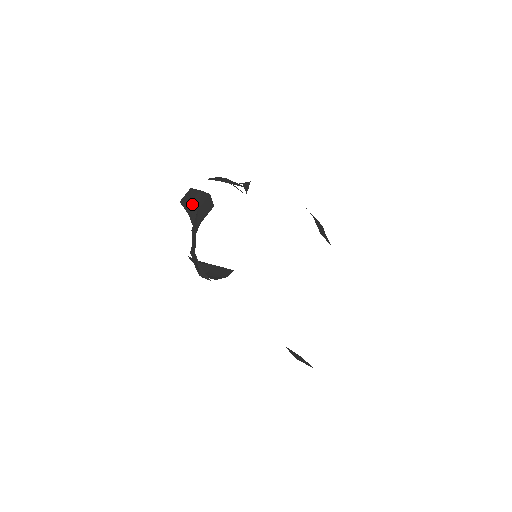
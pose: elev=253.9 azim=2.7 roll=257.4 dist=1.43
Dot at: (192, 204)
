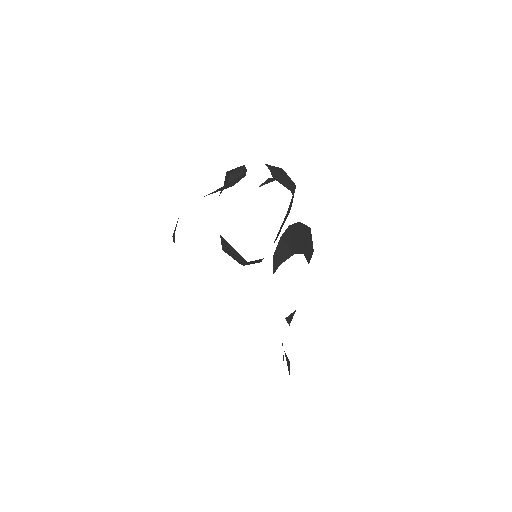
Dot at: (228, 177)
